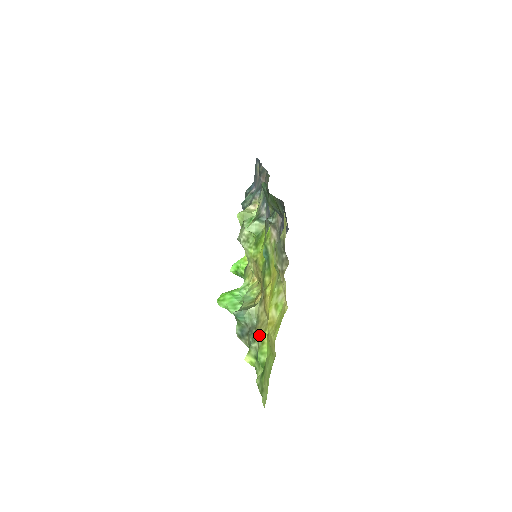
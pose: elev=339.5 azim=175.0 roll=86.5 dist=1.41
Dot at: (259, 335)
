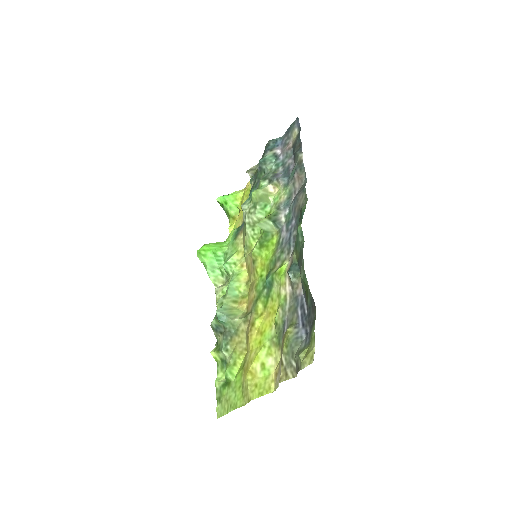
Dot at: (233, 351)
